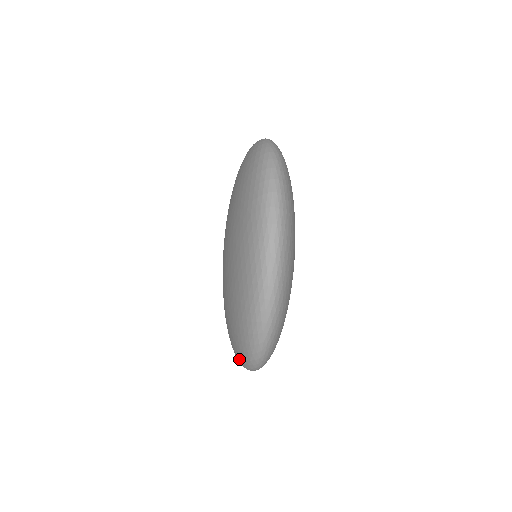
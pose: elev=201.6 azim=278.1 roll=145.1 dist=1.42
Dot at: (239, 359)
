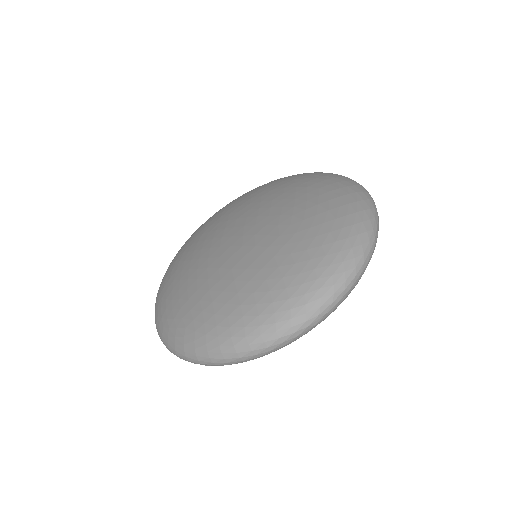
Dot at: (344, 242)
